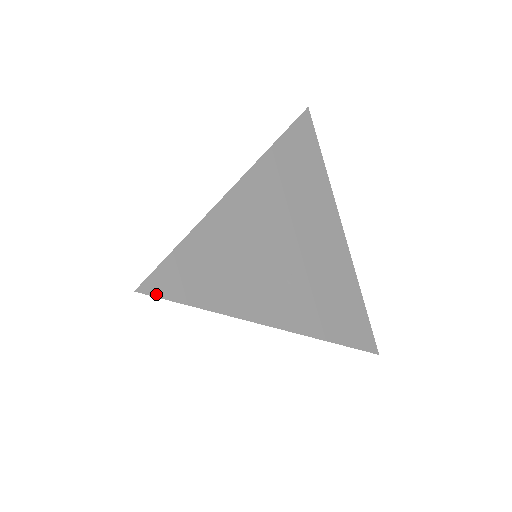
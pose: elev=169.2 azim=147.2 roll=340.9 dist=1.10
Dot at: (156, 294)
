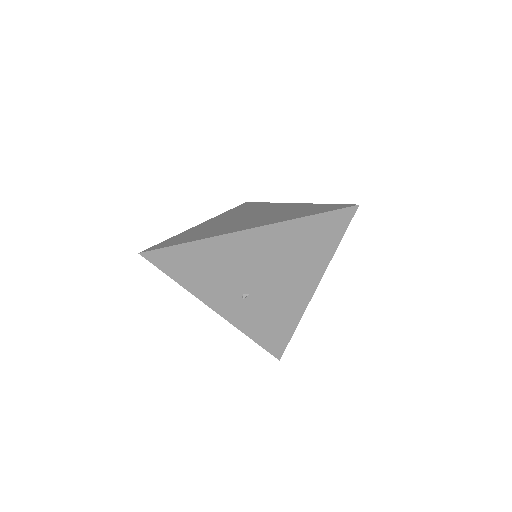
Dot at: (150, 260)
